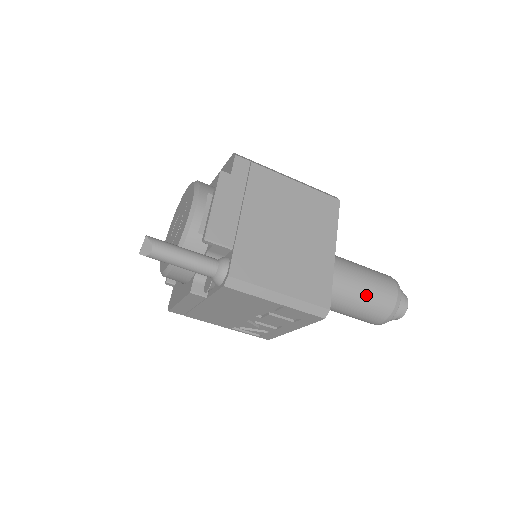
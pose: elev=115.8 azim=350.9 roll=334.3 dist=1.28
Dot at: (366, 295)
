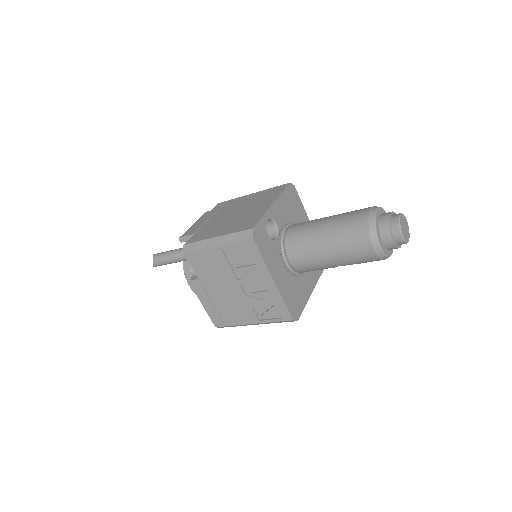
Dot at: (334, 226)
